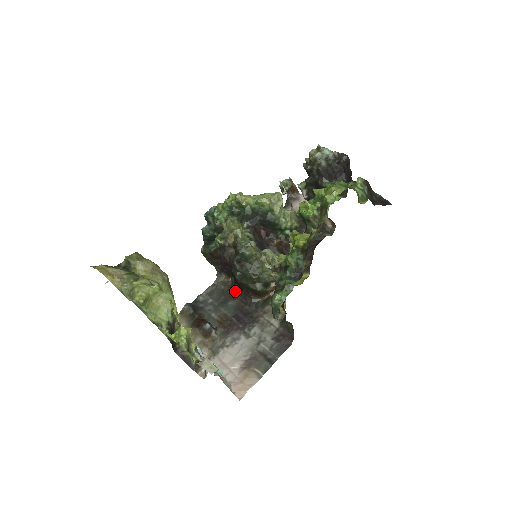
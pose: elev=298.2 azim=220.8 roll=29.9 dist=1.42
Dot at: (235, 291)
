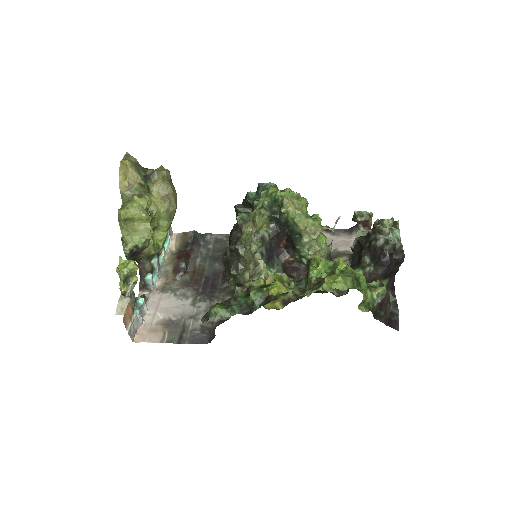
Dot at: occluded
